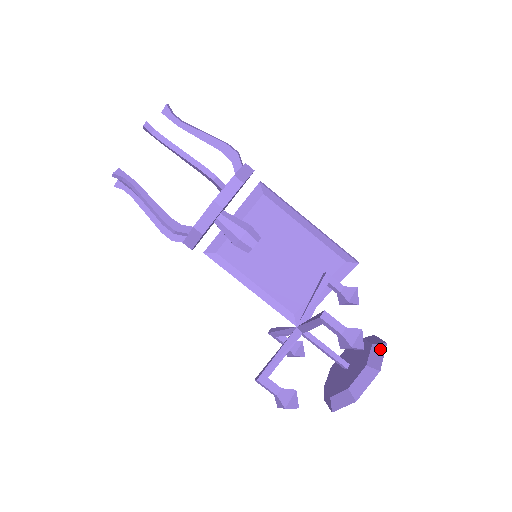
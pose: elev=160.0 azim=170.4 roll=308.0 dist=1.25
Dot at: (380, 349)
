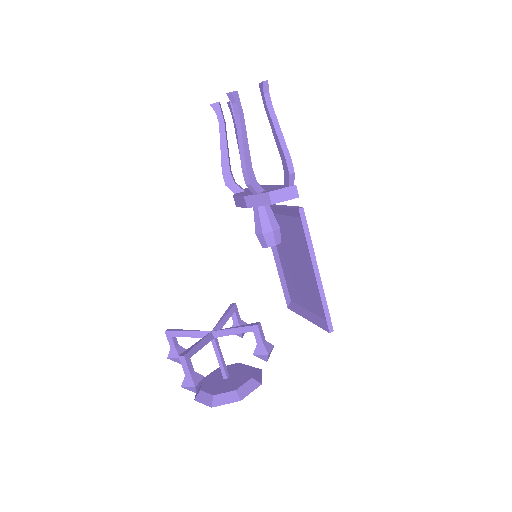
Dot at: (232, 398)
